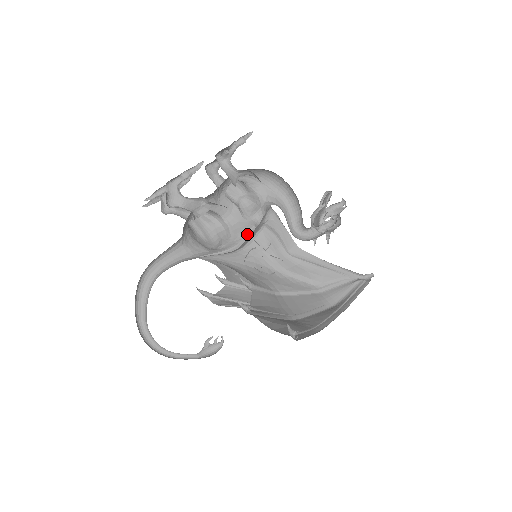
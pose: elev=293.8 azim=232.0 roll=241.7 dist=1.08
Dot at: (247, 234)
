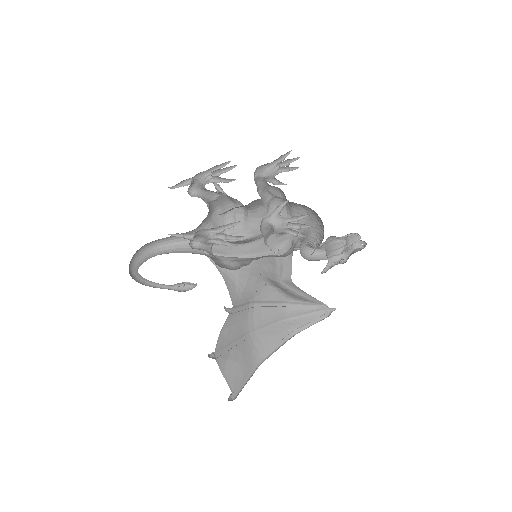
Dot at: (260, 233)
